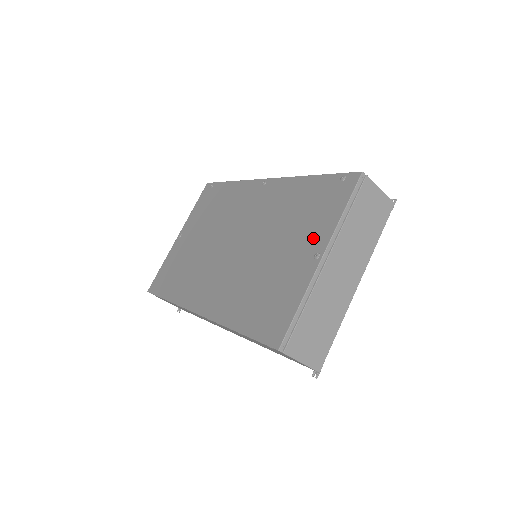
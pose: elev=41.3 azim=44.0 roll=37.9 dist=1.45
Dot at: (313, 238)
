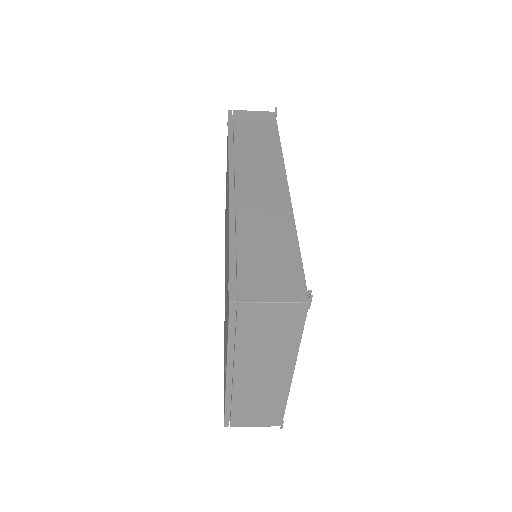
Dot at: (226, 340)
